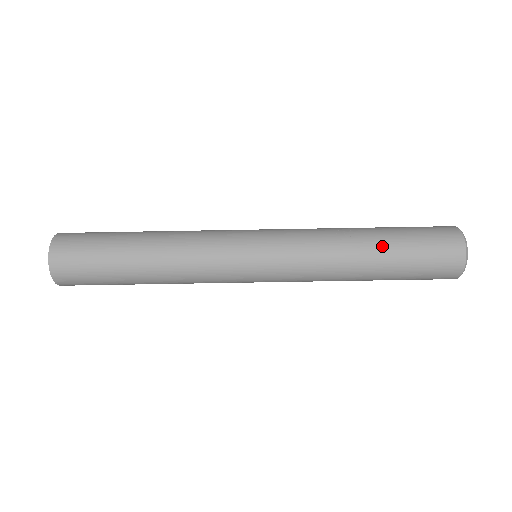
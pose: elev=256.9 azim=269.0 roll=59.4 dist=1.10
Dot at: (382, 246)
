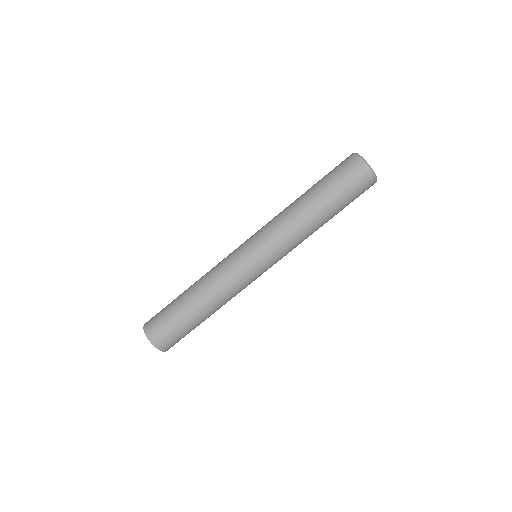
Dot at: (309, 189)
